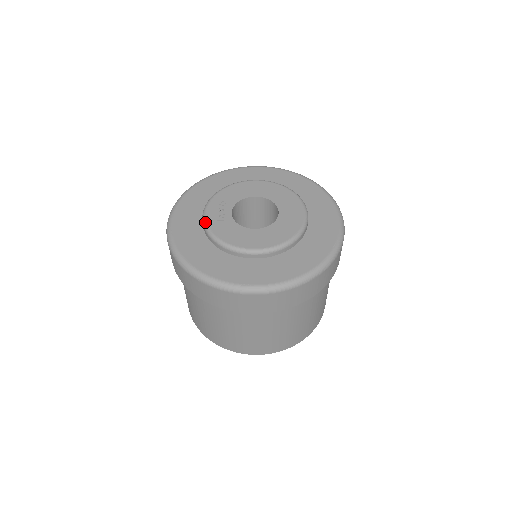
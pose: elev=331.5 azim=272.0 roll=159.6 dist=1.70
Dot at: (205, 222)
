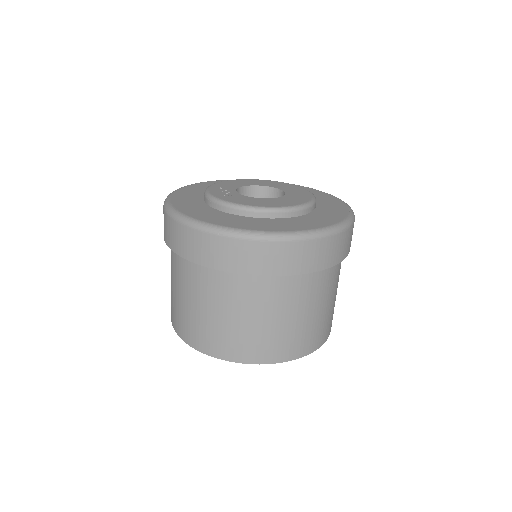
Dot at: (212, 196)
